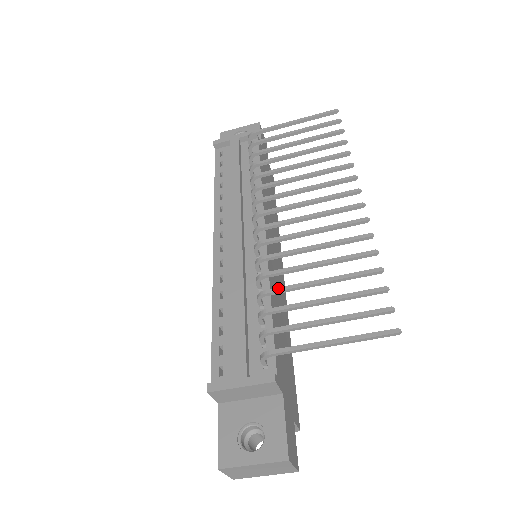
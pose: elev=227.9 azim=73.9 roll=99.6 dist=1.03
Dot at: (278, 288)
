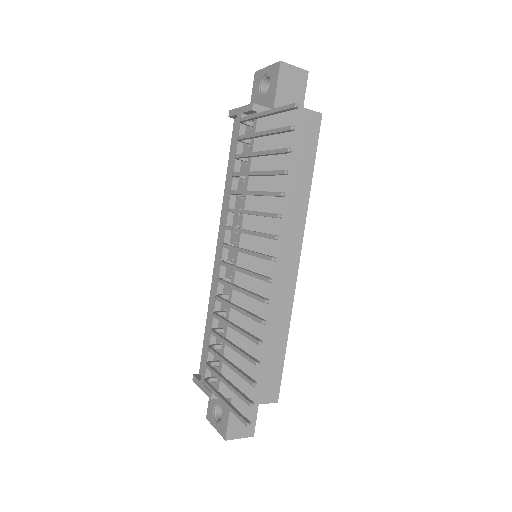
Dot at: (215, 334)
